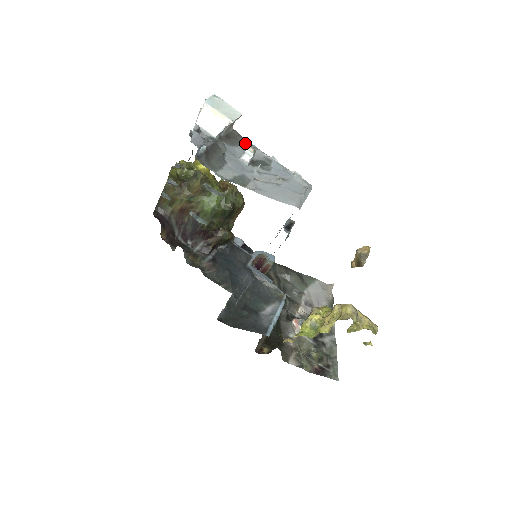
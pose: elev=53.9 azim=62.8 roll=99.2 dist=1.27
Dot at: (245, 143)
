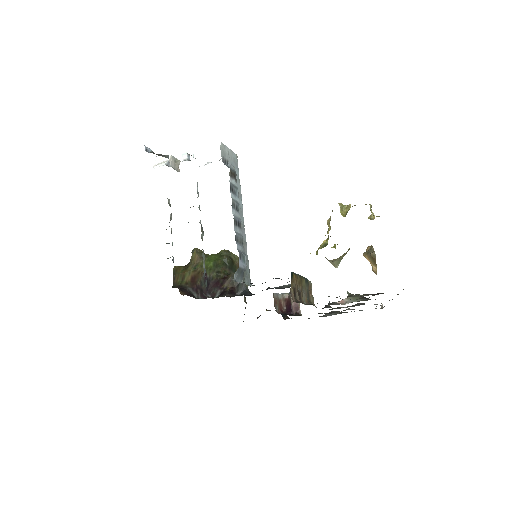
Dot at: occluded
